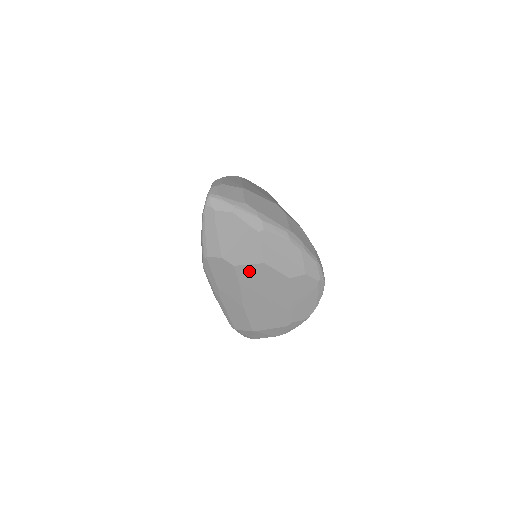
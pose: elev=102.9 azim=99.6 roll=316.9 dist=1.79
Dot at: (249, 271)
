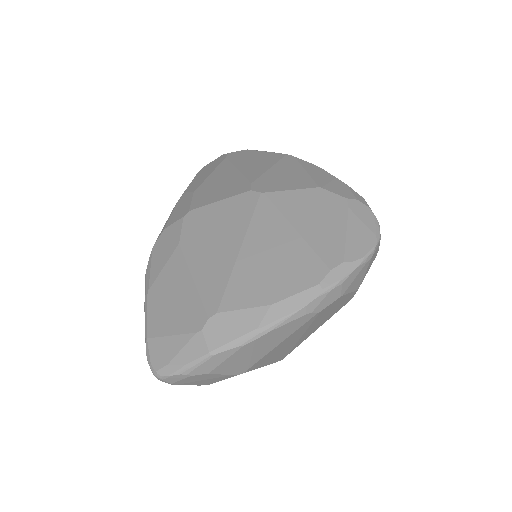
Dot at: occluded
